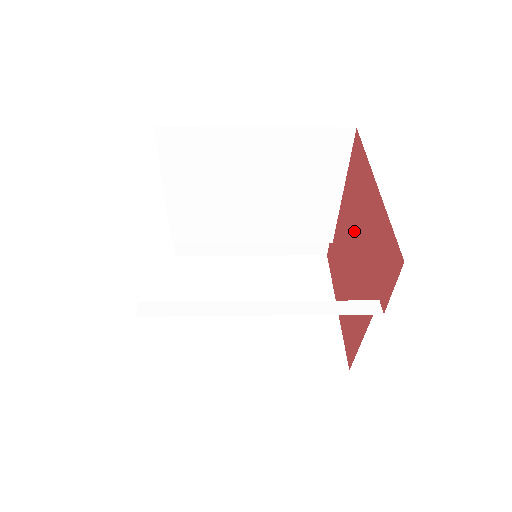
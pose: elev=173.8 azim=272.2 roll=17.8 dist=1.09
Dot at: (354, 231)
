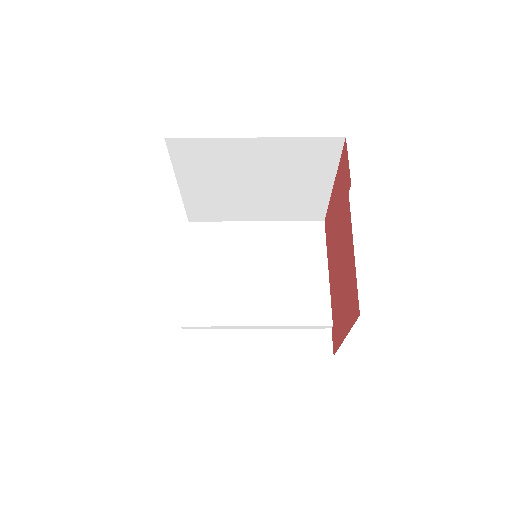
Dot at: (335, 247)
